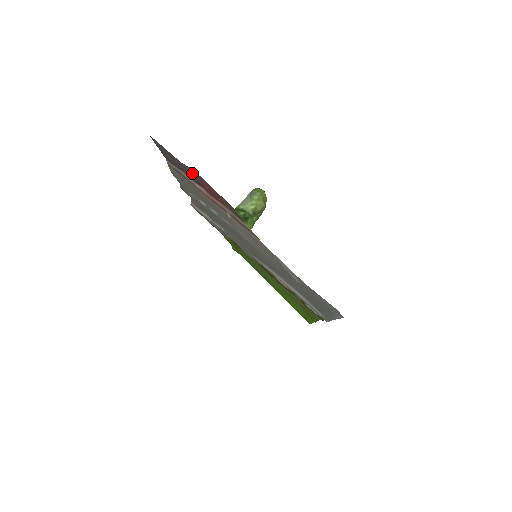
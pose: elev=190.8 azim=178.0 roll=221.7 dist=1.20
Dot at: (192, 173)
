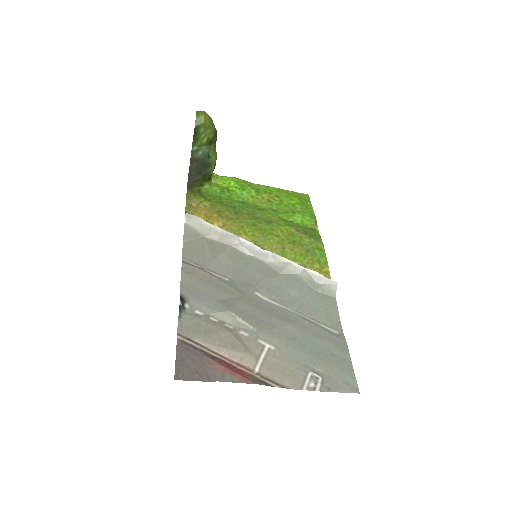
Dot at: (211, 360)
